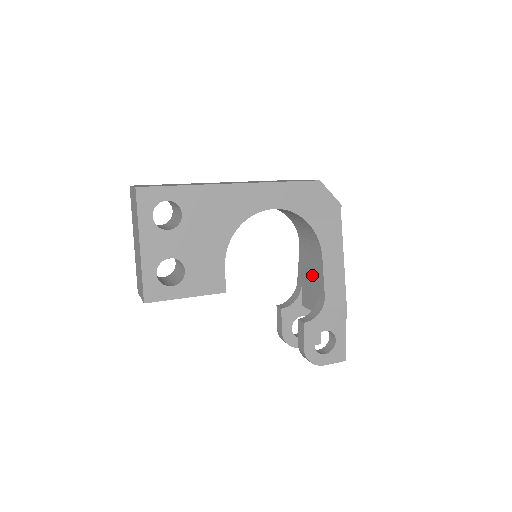
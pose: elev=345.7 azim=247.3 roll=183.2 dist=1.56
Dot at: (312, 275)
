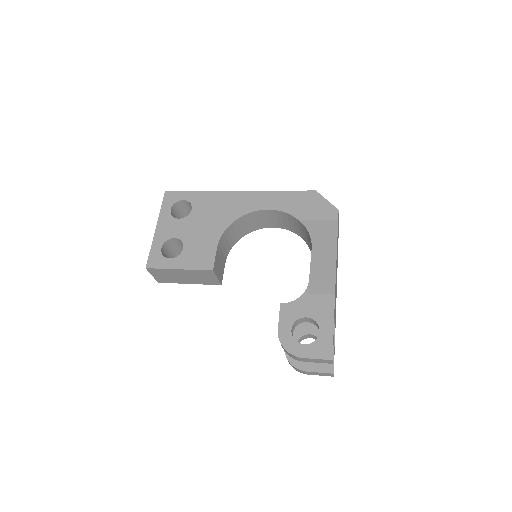
Dot at: occluded
